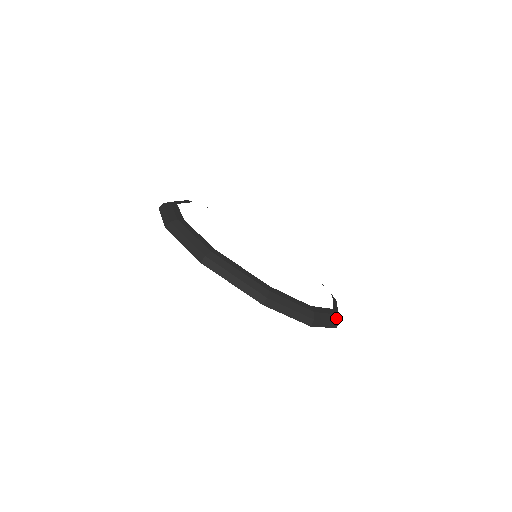
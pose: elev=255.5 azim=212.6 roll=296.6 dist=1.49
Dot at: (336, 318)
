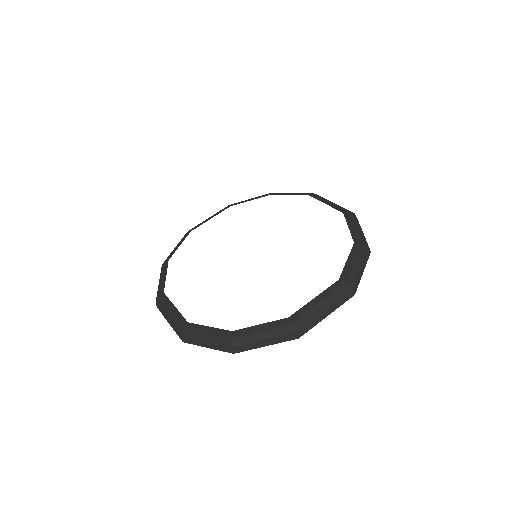
Dot at: (288, 330)
